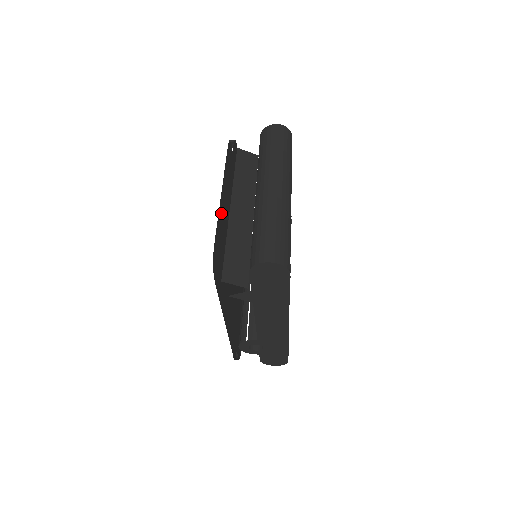
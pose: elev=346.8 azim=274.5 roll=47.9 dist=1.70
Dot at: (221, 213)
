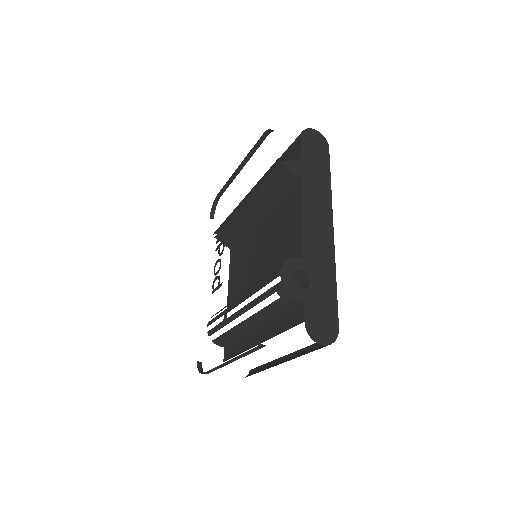
Dot at: occluded
